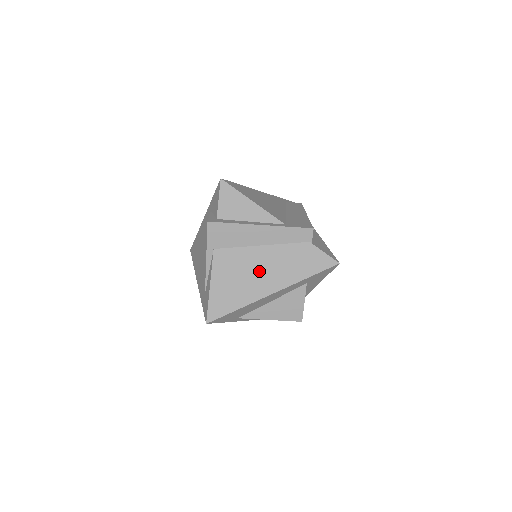
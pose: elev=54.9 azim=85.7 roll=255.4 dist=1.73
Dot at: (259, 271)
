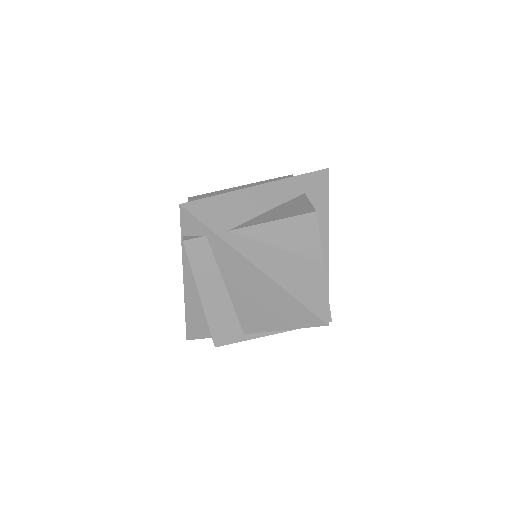
Dot at: occluded
